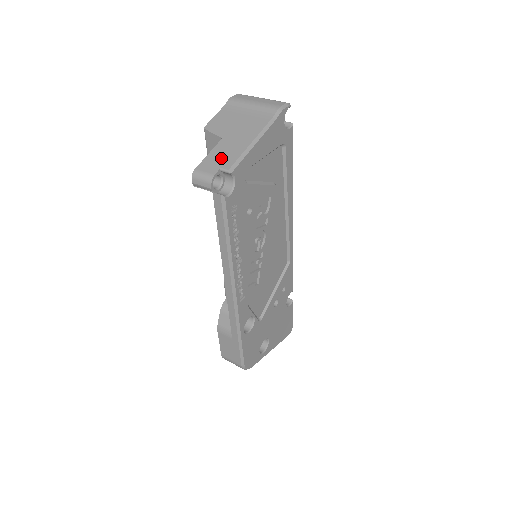
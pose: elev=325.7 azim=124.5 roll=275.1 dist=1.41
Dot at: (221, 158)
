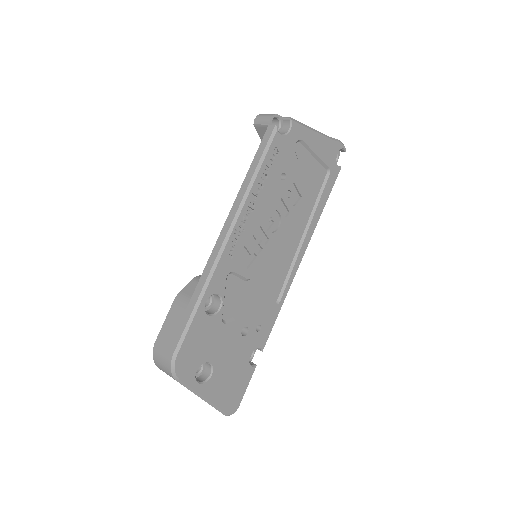
Dot at: occluded
